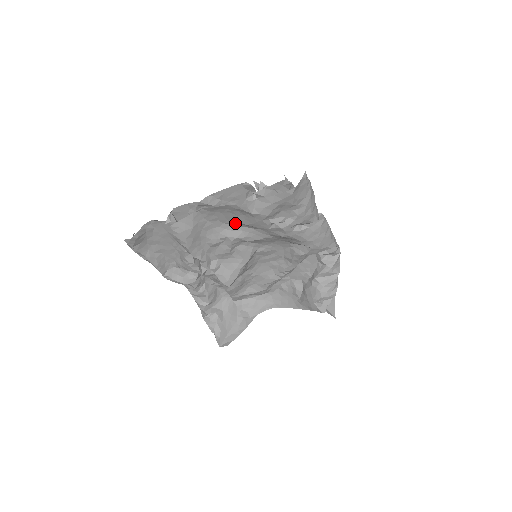
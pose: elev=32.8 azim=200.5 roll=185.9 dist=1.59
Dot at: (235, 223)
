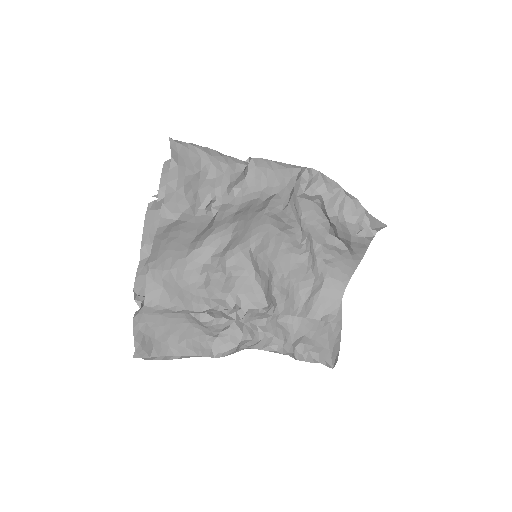
Dot at: (191, 246)
